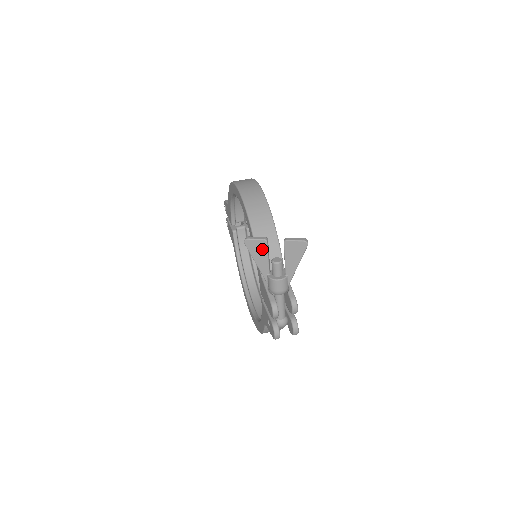
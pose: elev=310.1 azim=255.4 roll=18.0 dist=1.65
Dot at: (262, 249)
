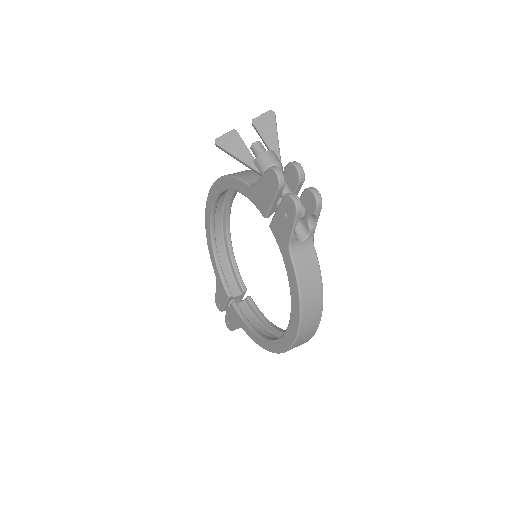
Dot at: (235, 139)
